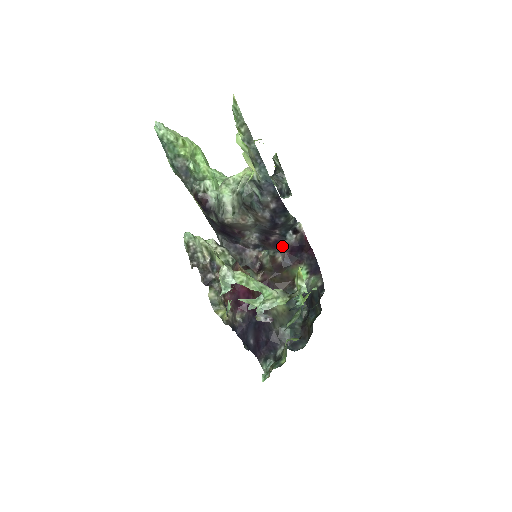
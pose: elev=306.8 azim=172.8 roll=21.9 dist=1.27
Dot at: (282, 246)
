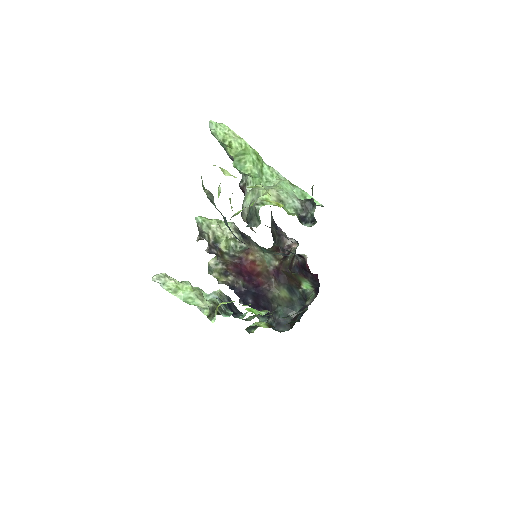
Dot at: occluded
